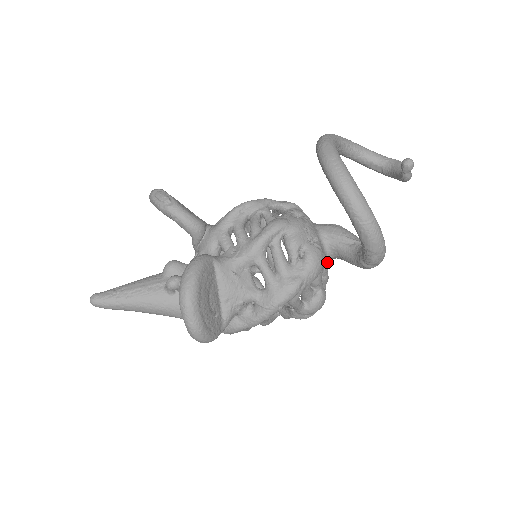
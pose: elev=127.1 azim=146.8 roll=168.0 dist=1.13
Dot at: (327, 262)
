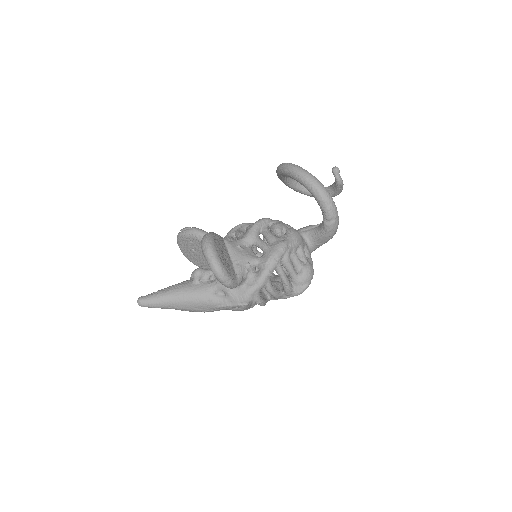
Dot at: (307, 246)
